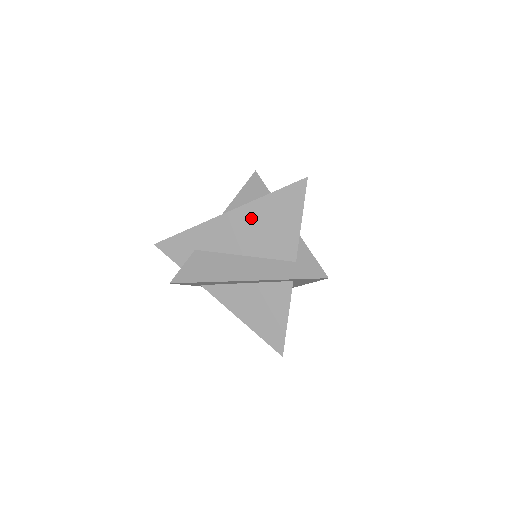
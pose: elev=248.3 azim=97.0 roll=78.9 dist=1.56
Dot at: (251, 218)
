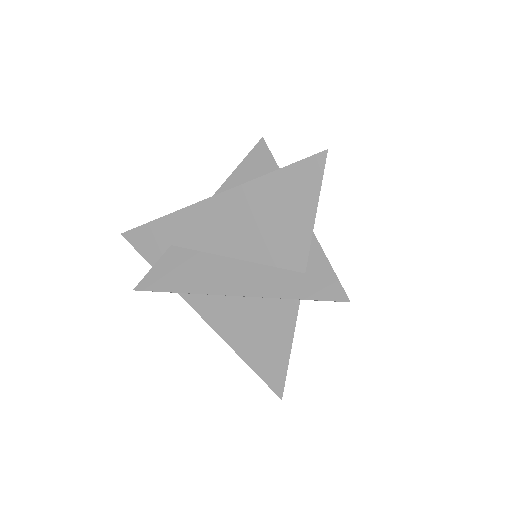
Dot at: (245, 206)
